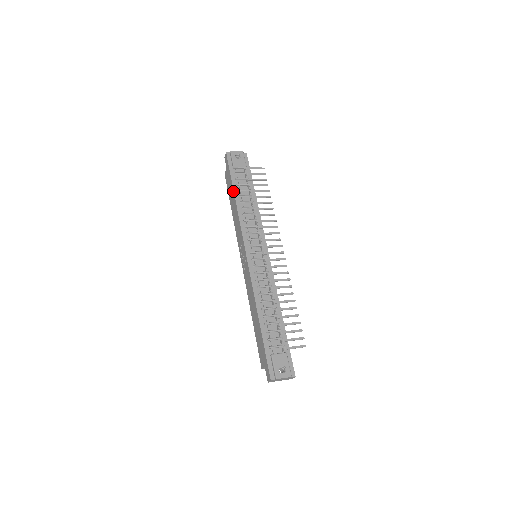
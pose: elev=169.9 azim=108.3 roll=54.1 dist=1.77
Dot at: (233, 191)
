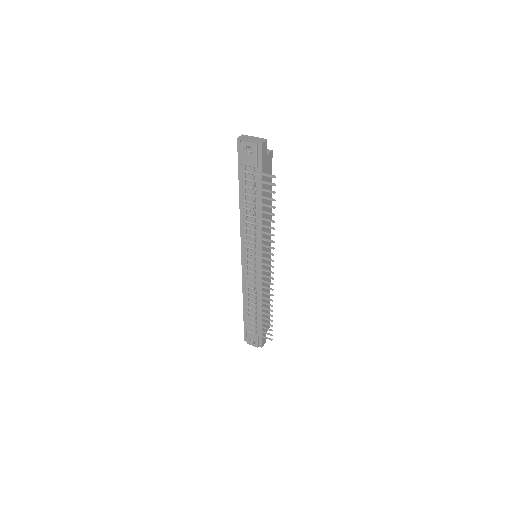
Dot at: (239, 191)
